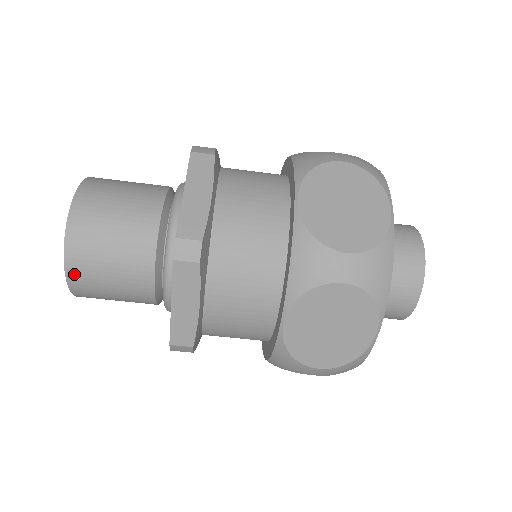
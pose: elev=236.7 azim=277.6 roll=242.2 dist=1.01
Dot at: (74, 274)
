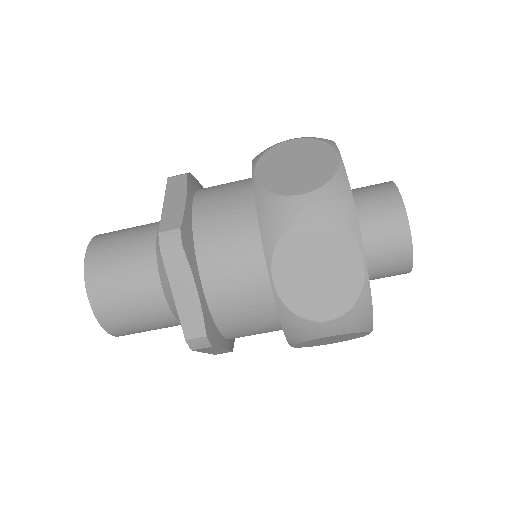
Dot at: (123, 335)
